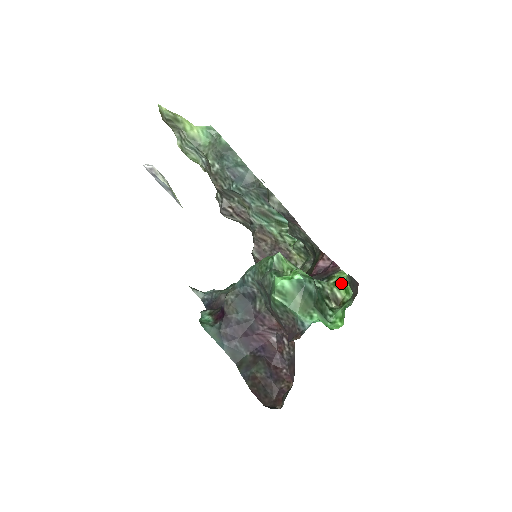
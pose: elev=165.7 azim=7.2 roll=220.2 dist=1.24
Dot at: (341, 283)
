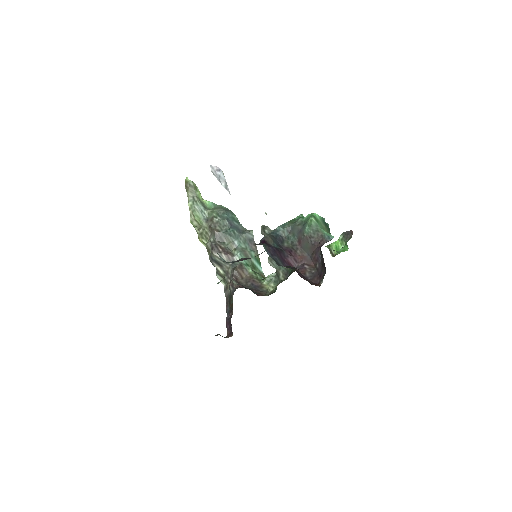
Dot at: (334, 245)
